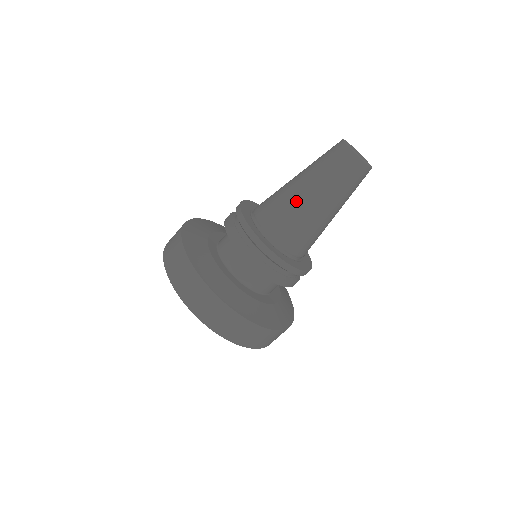
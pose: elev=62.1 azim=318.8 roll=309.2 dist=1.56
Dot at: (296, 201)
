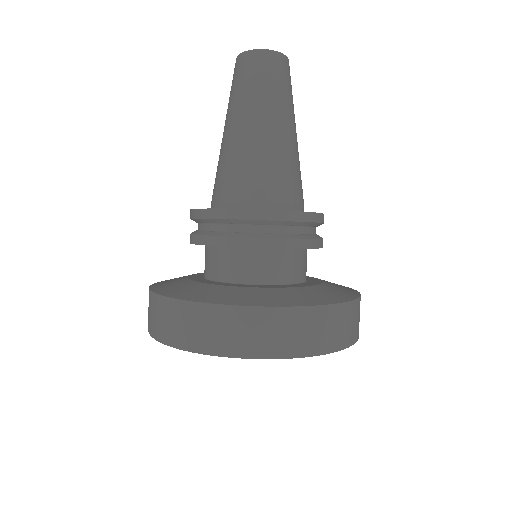
Dot at: (220, 150)
